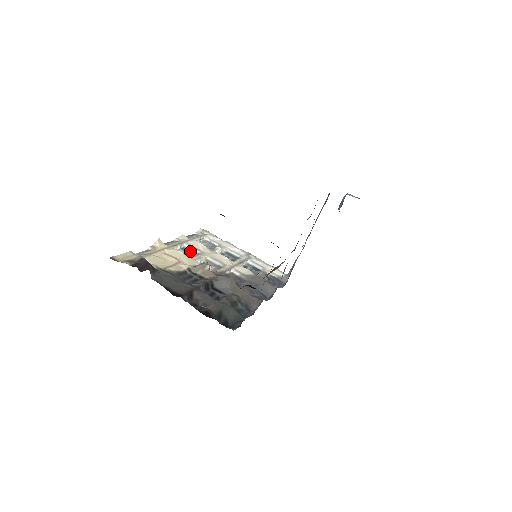
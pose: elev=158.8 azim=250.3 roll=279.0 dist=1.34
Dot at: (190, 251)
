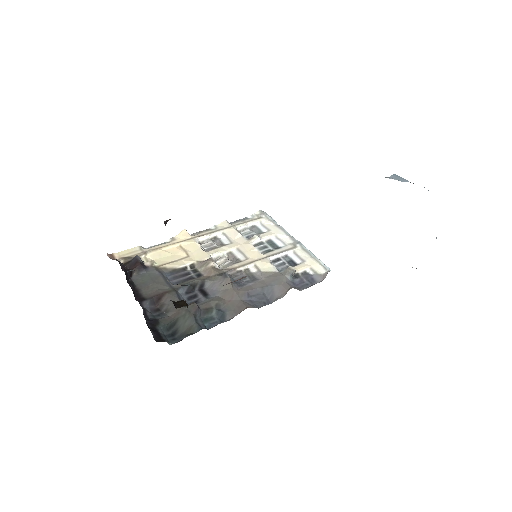
Dot at: (218, 241)
